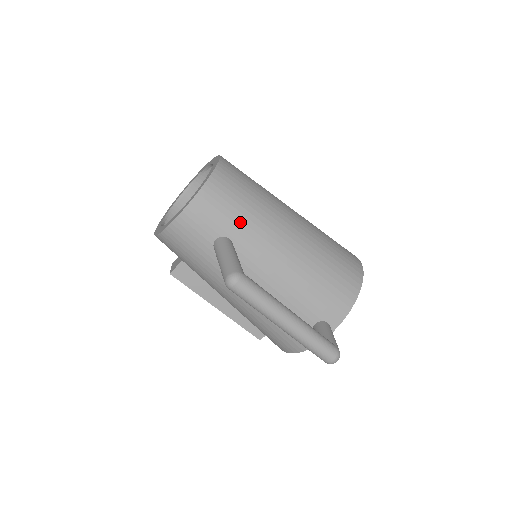
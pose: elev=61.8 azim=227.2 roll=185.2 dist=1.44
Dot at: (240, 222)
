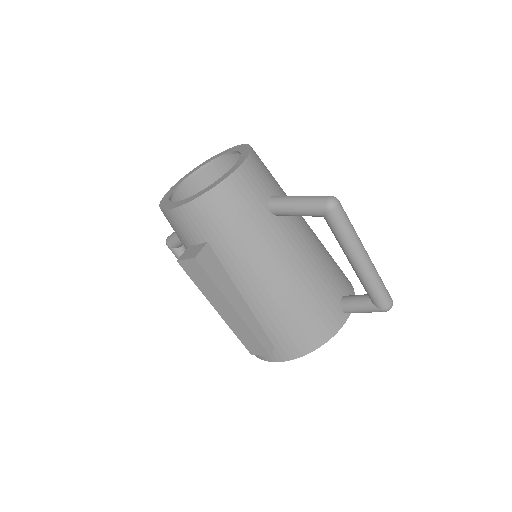
Dot at: (280, 189)
